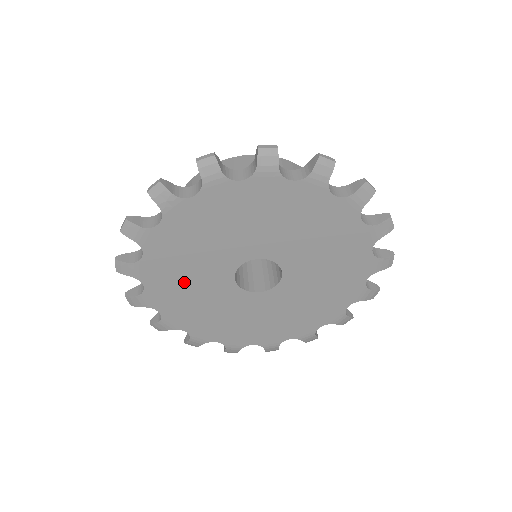
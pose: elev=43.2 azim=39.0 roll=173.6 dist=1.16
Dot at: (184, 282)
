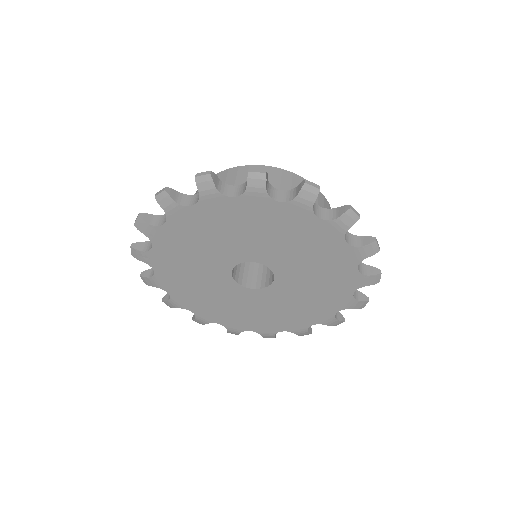
Dot at: (210, 299)
